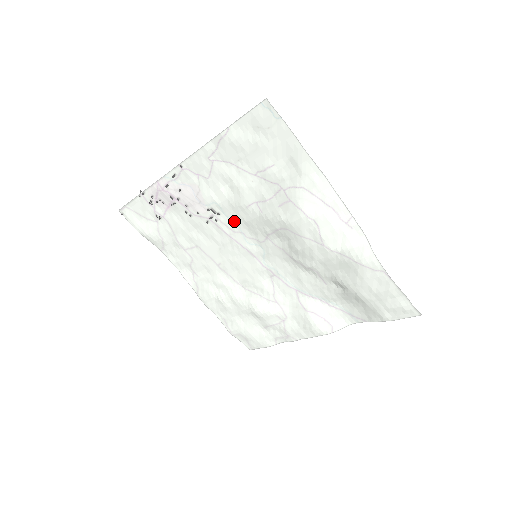
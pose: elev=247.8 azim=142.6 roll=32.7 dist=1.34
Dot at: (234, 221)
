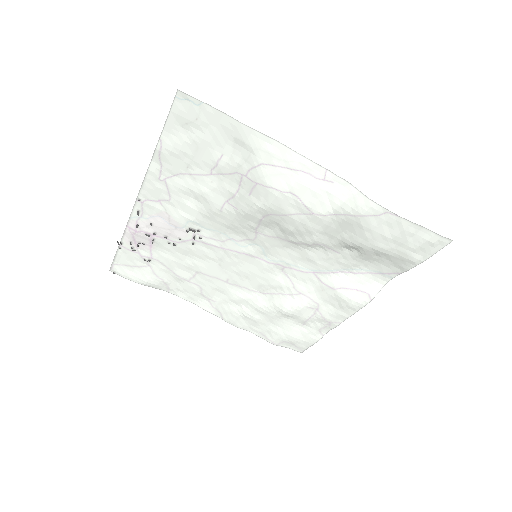
Dot at: (217, 231)
